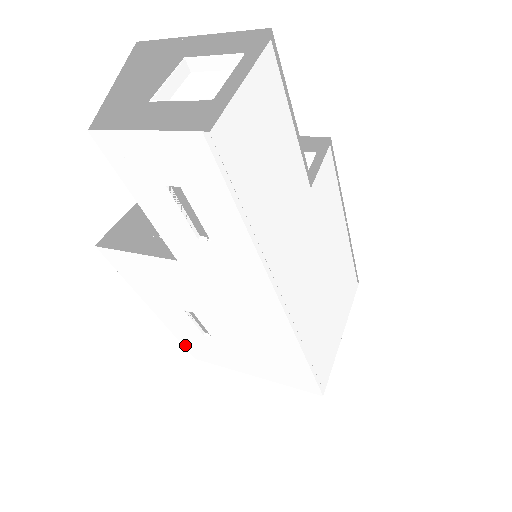
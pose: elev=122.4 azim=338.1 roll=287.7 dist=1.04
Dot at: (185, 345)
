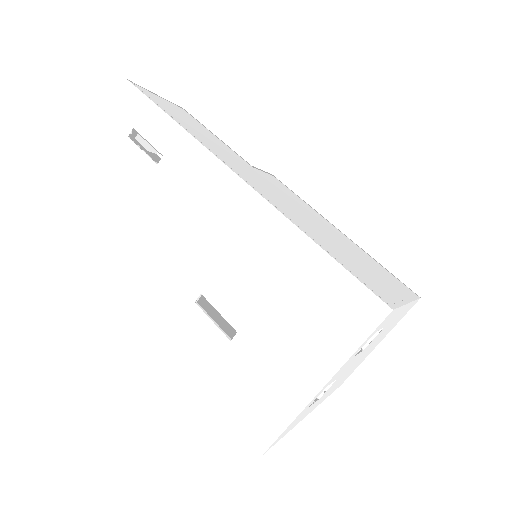
Dot at: (235, 416)
